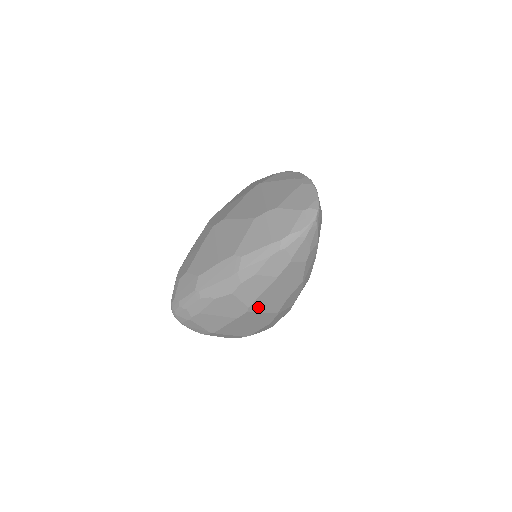
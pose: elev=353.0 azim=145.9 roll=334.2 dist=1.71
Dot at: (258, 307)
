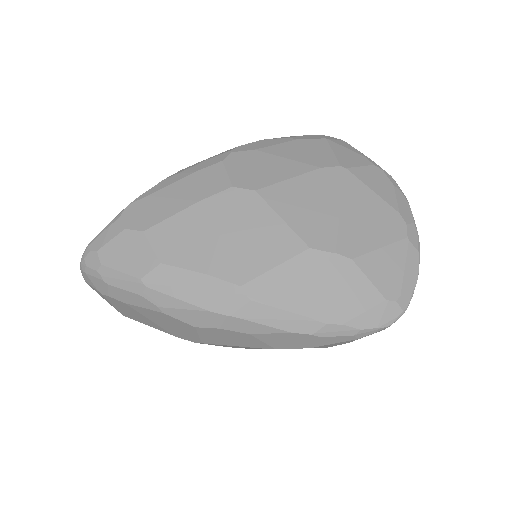
Dot at: occluded
